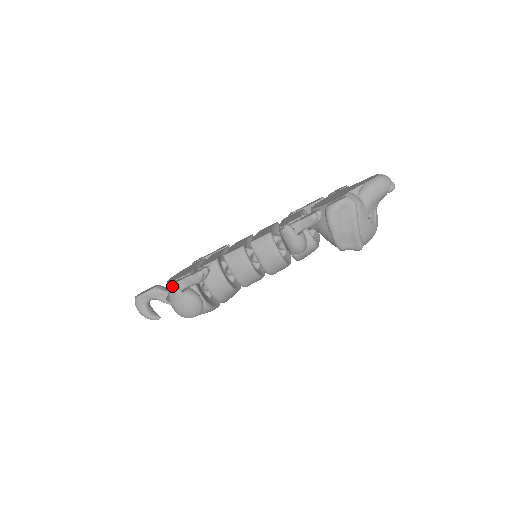
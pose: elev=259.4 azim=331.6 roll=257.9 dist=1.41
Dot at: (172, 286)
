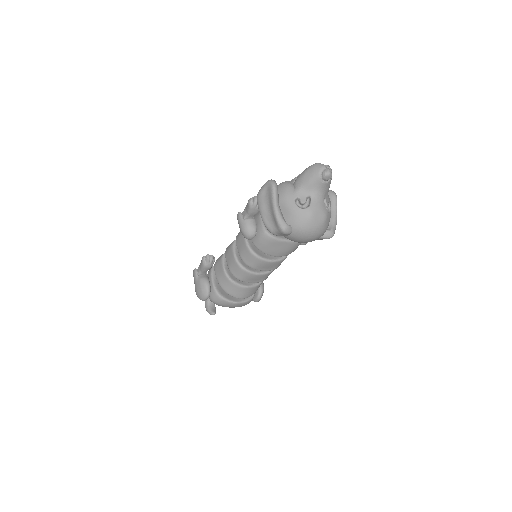
Dot at: (194, 270)
